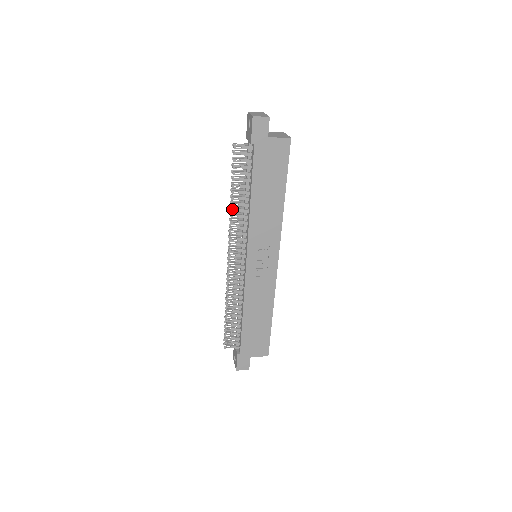
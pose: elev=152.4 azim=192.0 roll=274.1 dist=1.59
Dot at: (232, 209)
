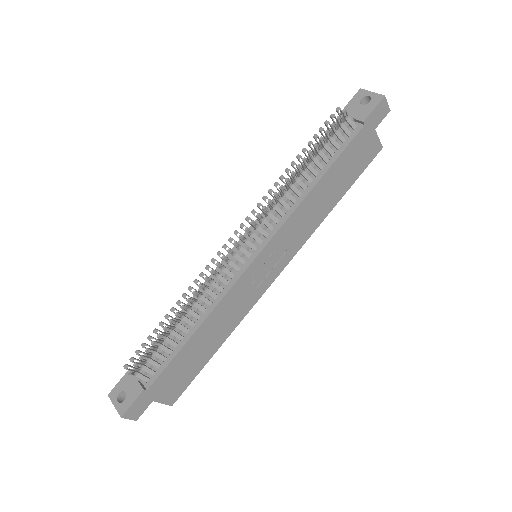
Dot at: (289, 179)
